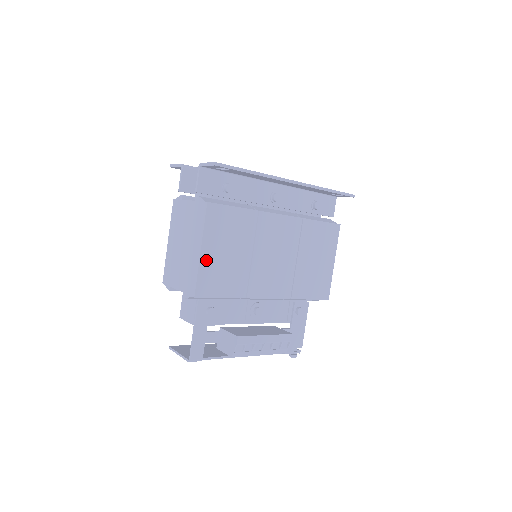
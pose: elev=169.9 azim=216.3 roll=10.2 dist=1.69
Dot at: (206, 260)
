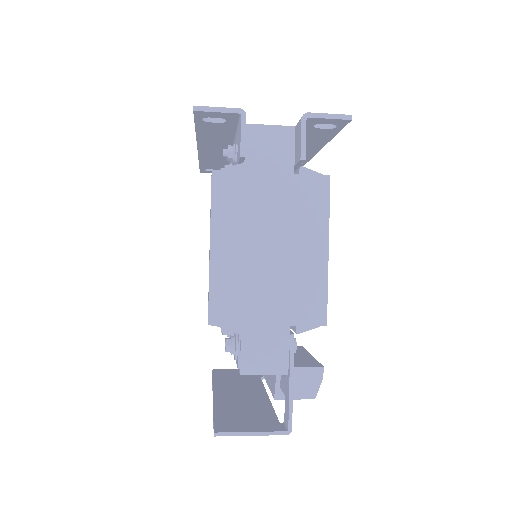
Dot at: occluded
